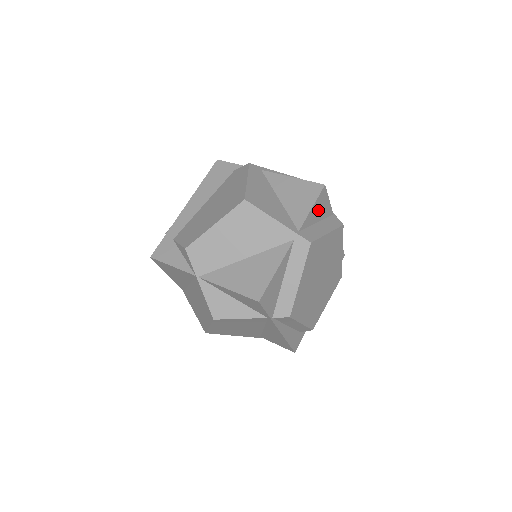
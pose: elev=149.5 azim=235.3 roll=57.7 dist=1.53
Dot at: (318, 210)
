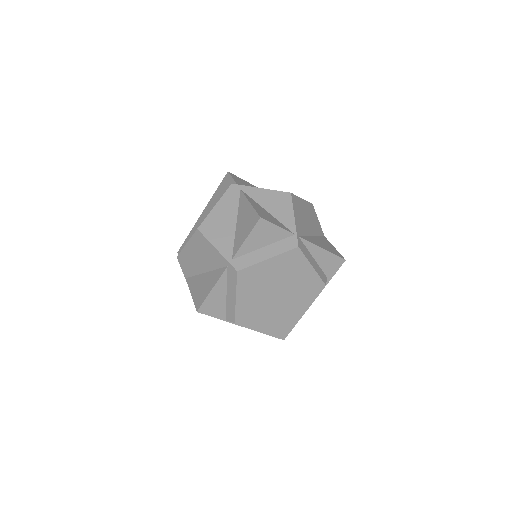
Dot at: (260, 238)
